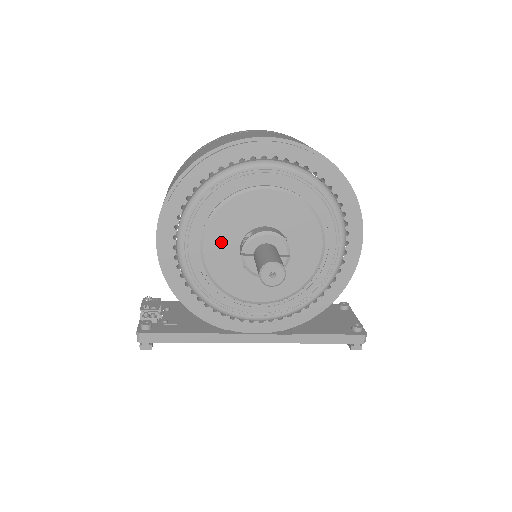
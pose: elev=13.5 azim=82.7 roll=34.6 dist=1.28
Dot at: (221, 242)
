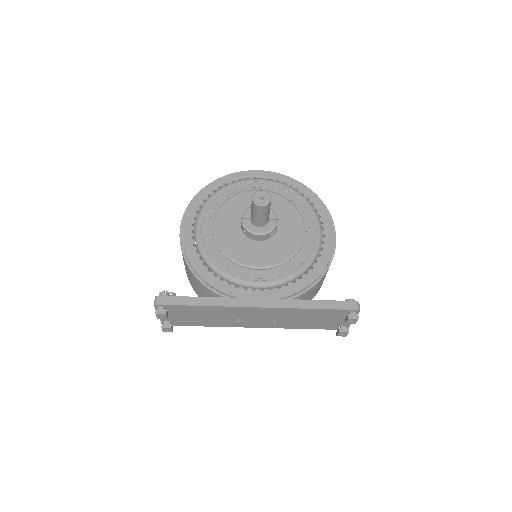
Dot at: (227, 222)
